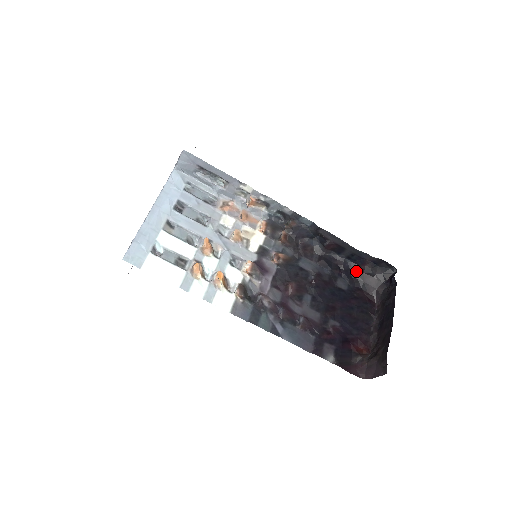
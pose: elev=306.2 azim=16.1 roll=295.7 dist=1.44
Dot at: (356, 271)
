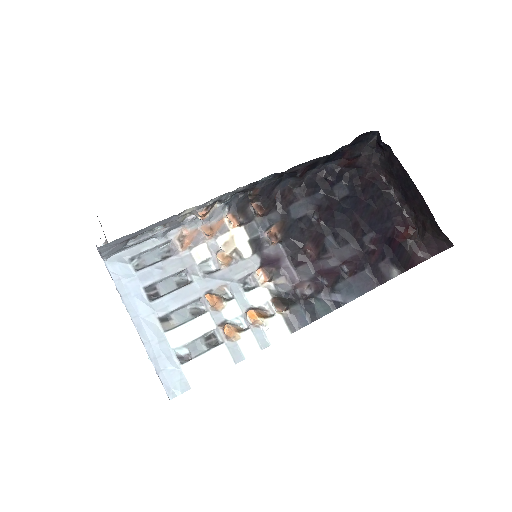
Dot at: (341, 166)
